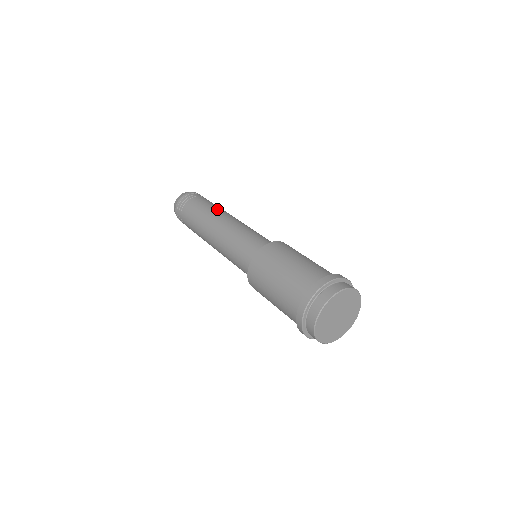
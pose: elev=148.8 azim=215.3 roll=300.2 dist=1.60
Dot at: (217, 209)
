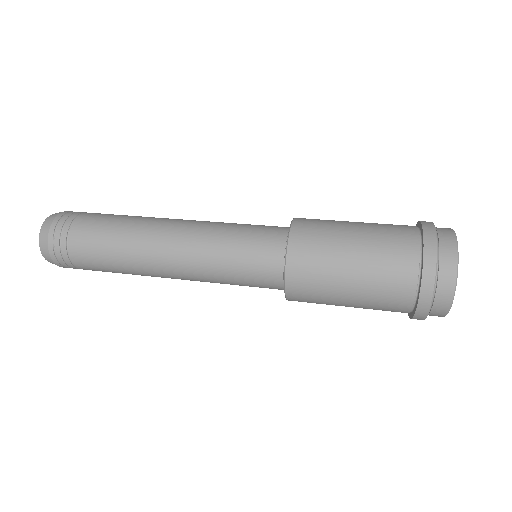
Dot at: (133, 227)
